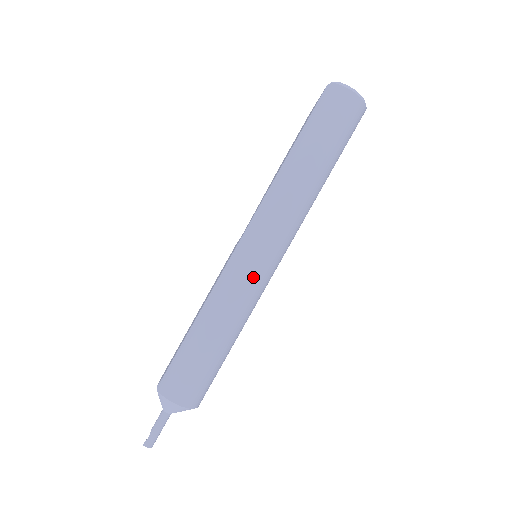
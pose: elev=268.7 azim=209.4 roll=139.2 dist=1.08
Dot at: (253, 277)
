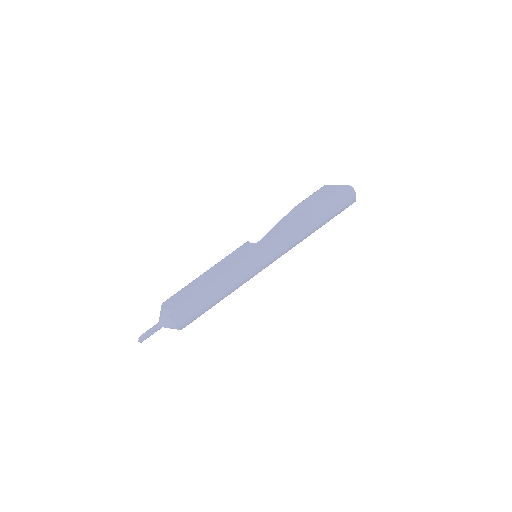
Dot at: (255, 273)
